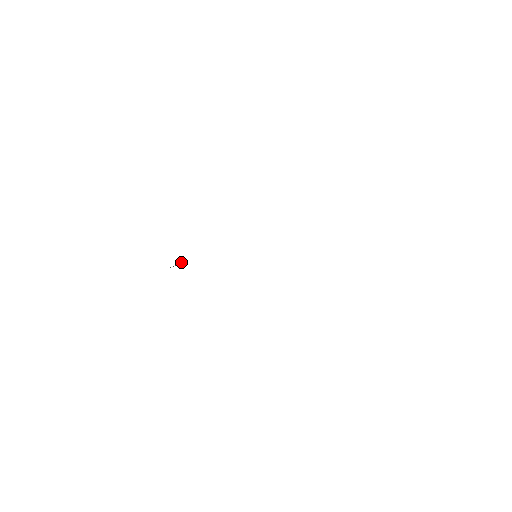
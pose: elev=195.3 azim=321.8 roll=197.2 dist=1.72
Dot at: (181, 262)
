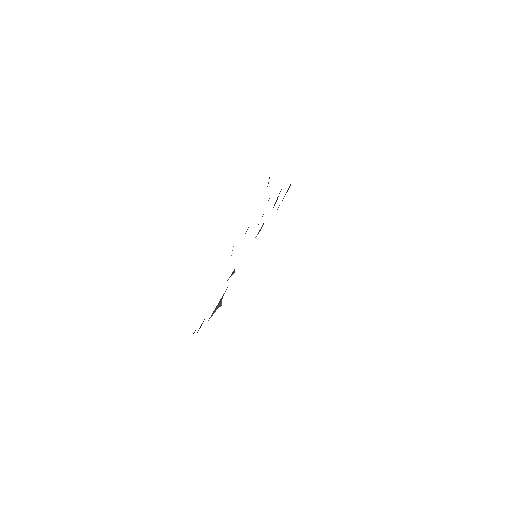
Dot at: (221, 300)
